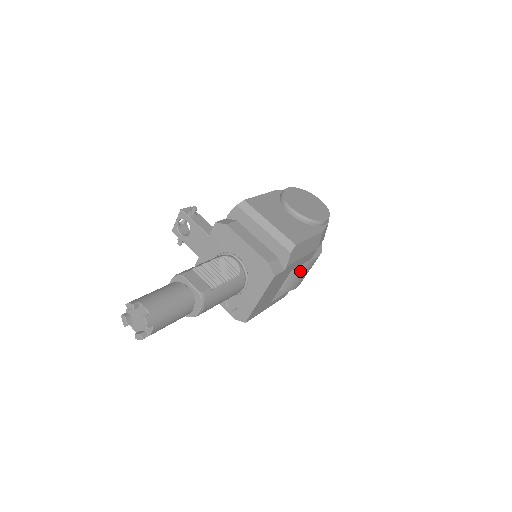
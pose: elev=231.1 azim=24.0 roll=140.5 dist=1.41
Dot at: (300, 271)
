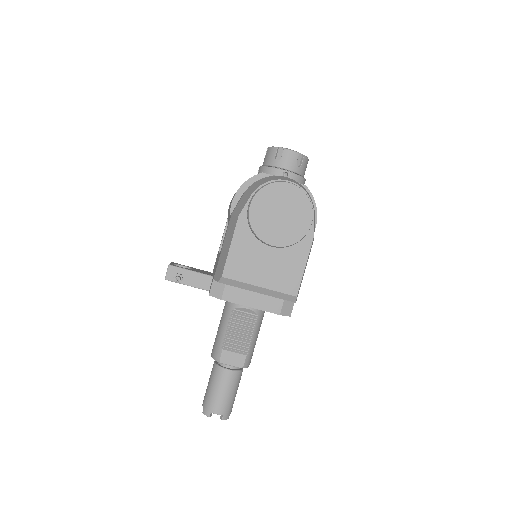
Dot at: occluded
